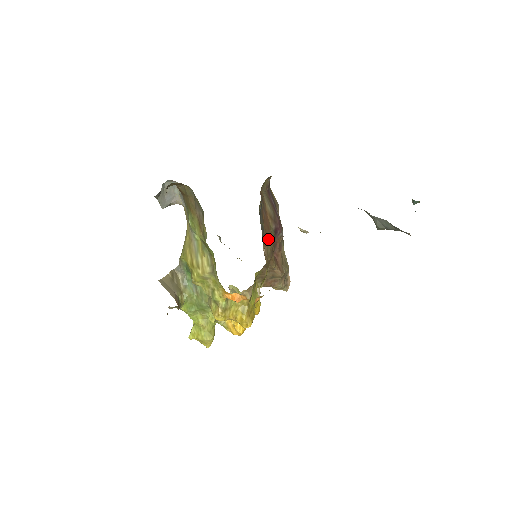
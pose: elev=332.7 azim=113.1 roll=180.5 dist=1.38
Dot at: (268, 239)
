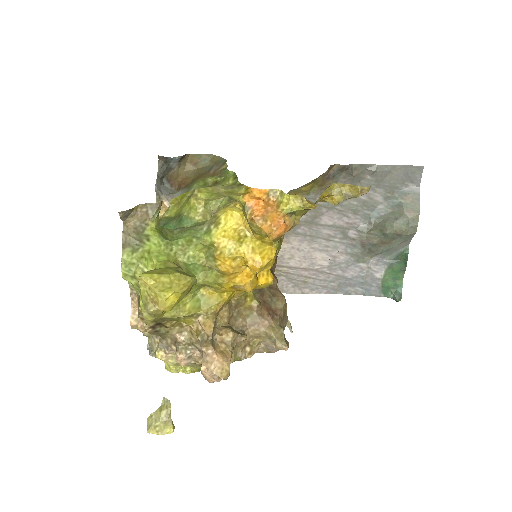
Dot at: occluded
